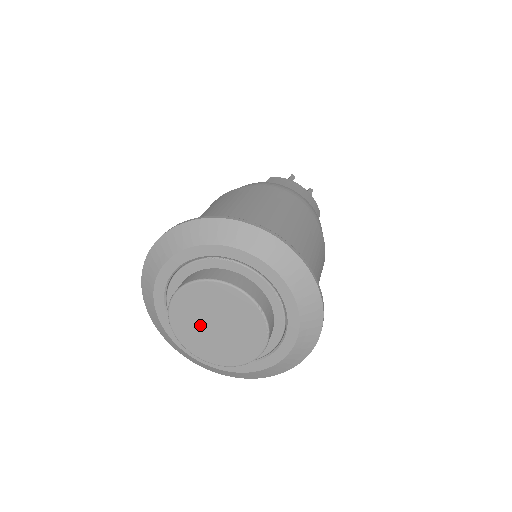
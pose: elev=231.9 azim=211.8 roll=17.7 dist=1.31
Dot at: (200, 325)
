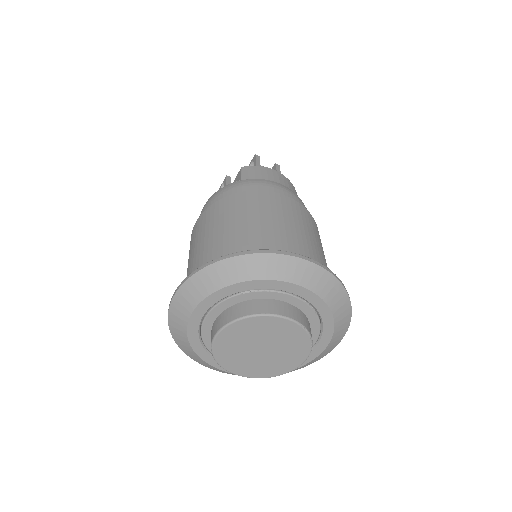
Dot at: (245, 352)
